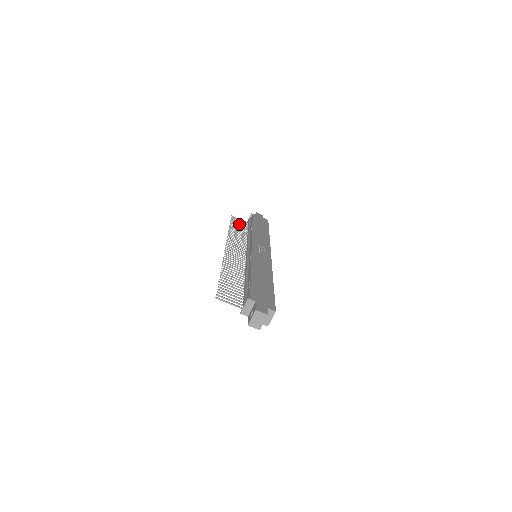
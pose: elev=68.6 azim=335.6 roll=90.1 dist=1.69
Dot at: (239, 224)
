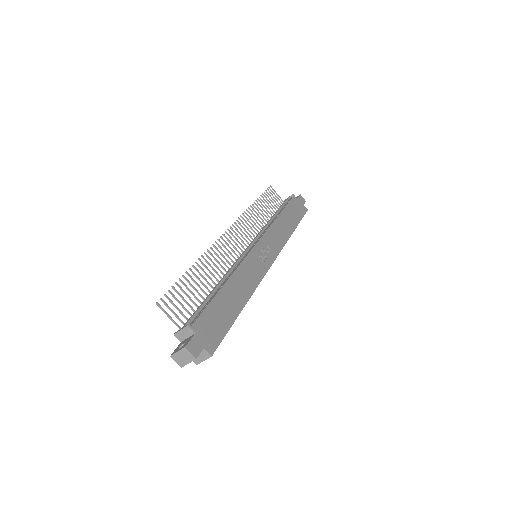
Dot at: (271, 200)
